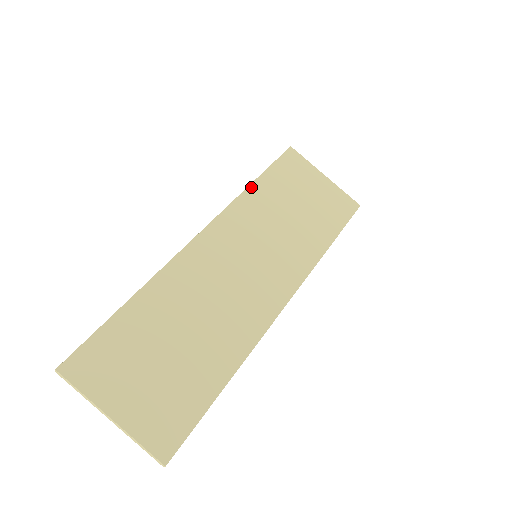
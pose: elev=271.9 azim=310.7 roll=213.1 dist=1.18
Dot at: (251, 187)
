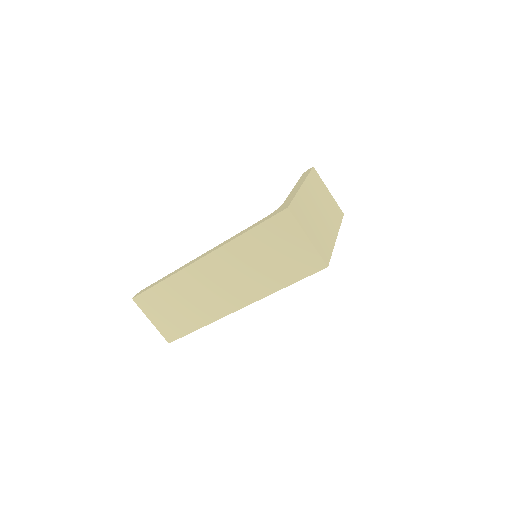
Dot at: (242, 236)
